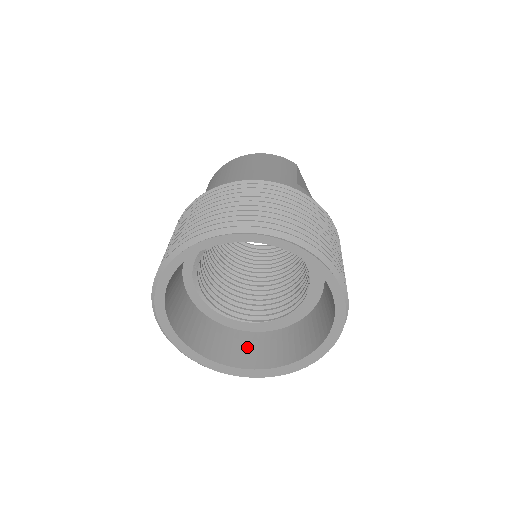
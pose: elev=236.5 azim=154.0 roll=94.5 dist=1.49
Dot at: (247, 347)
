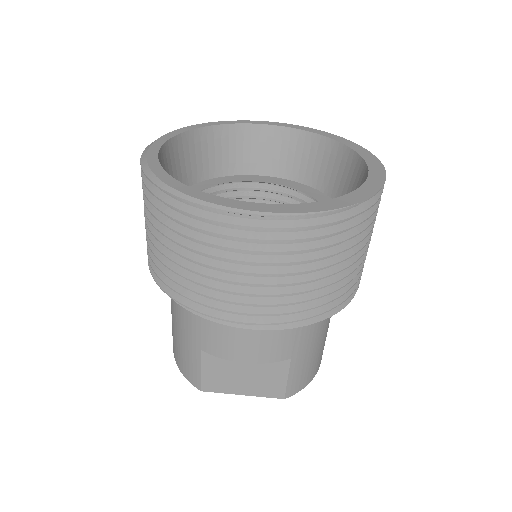
Dot at: occluded
